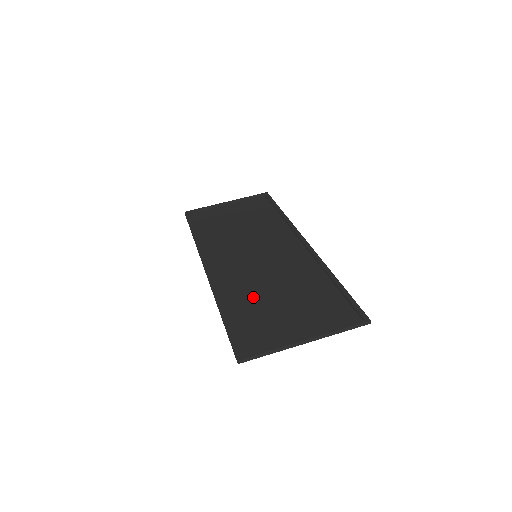
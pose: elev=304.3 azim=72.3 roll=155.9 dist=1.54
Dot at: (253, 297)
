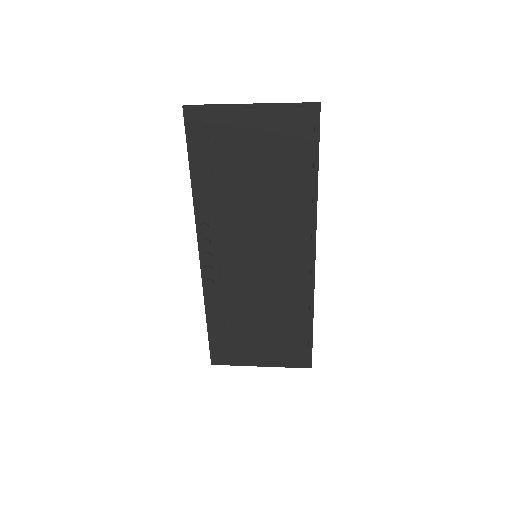
Dot at: (229, 190)
